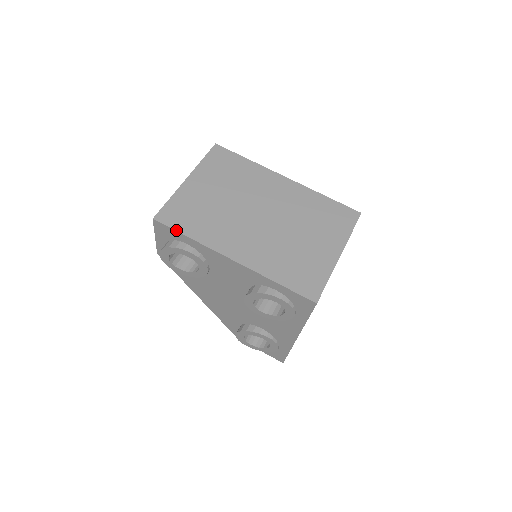
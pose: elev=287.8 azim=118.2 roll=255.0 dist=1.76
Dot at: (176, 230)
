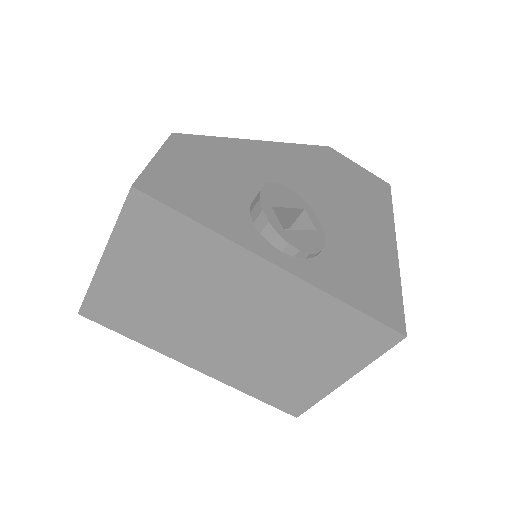
Dot at: (113, 330)
